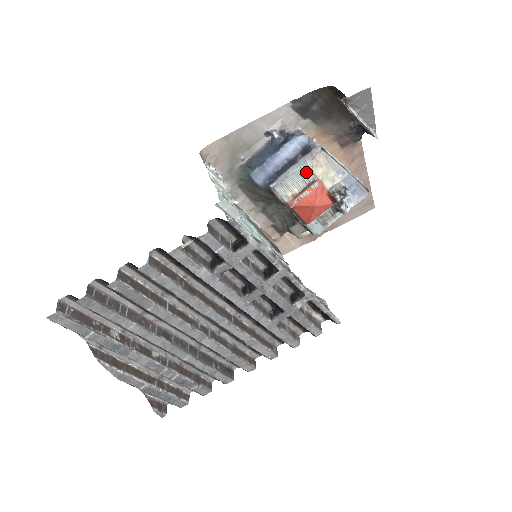
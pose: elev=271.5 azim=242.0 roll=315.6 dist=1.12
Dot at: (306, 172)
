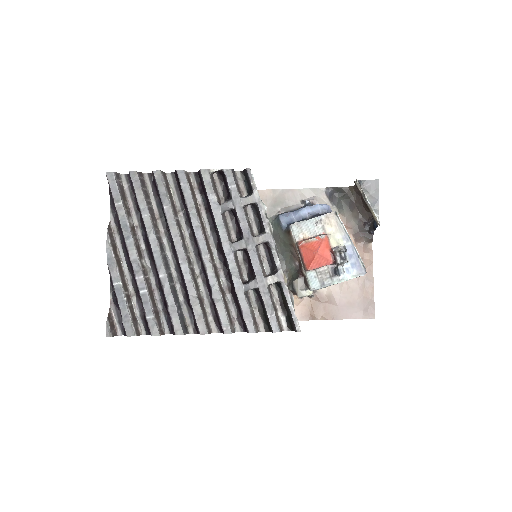
Dot at: (319, 225)
